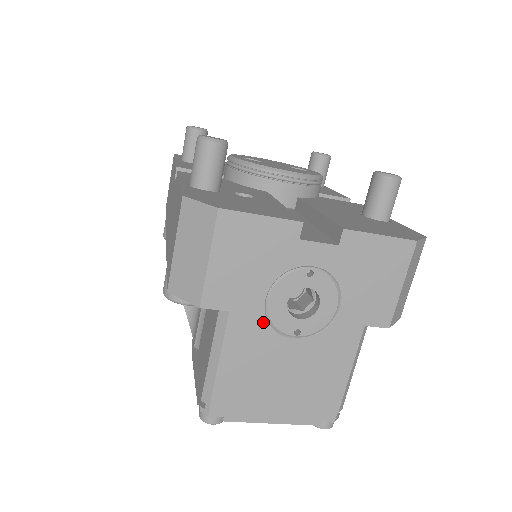
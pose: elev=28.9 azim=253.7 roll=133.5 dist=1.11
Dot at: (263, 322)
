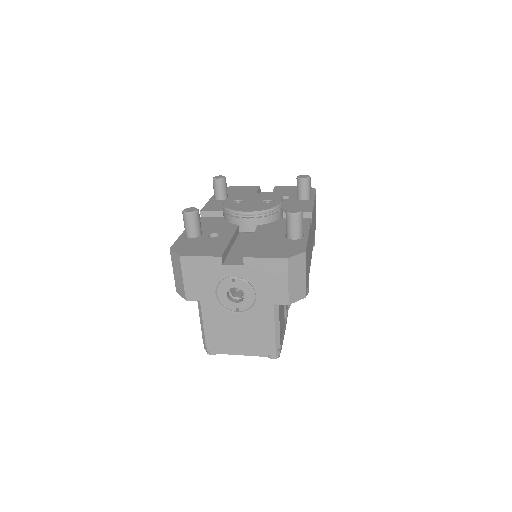
Dot at: (218, 305)
